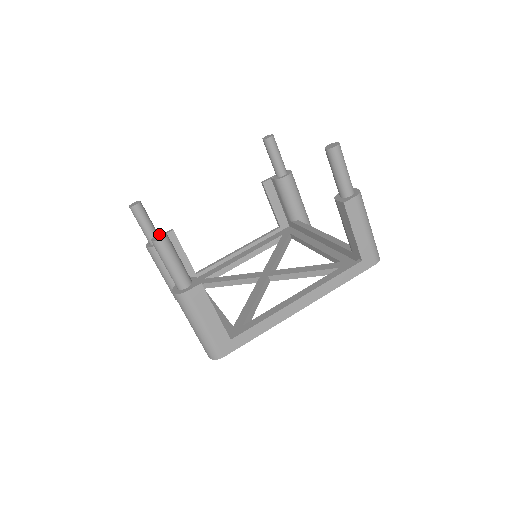
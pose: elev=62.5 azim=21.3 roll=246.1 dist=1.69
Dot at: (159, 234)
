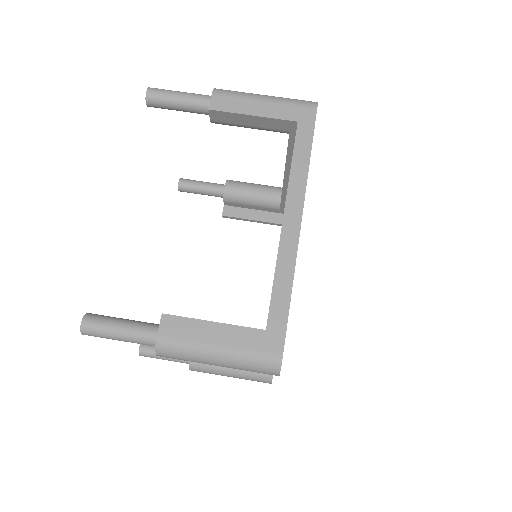
Dot at: occluded
